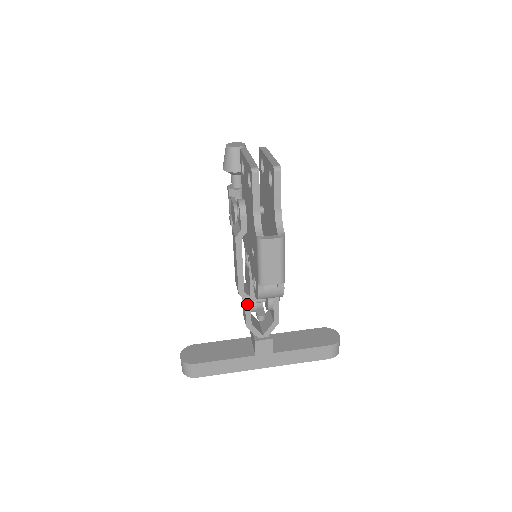
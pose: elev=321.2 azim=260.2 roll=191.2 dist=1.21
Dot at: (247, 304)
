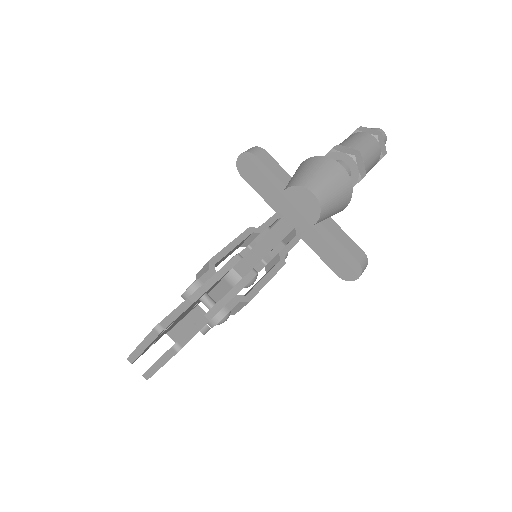
Dot at: occluded
